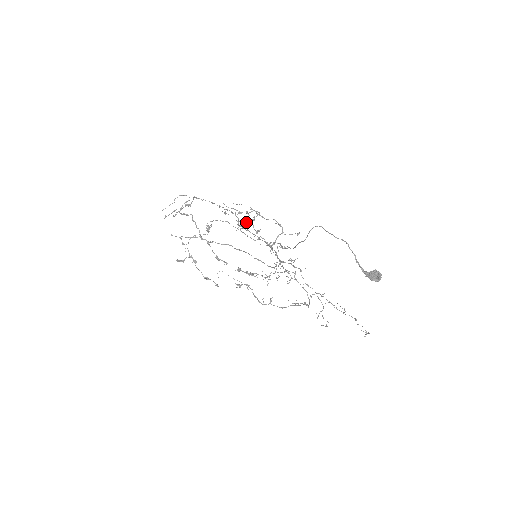
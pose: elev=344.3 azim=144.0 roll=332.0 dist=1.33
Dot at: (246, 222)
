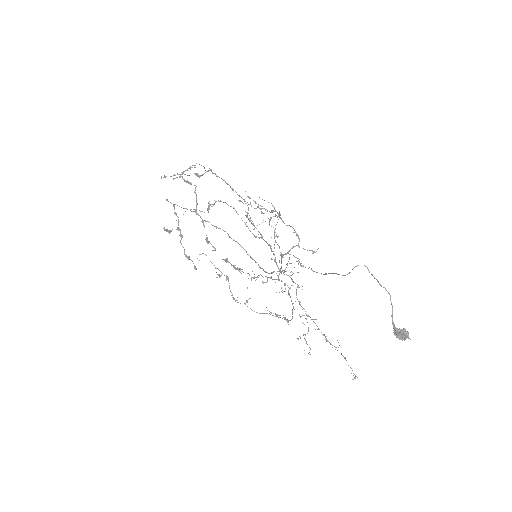
Dot at: occluded
